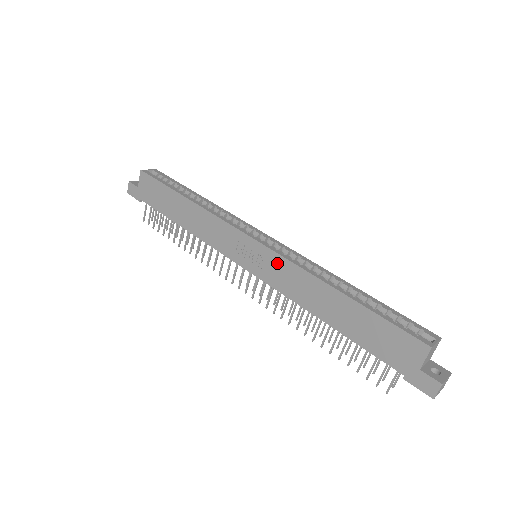
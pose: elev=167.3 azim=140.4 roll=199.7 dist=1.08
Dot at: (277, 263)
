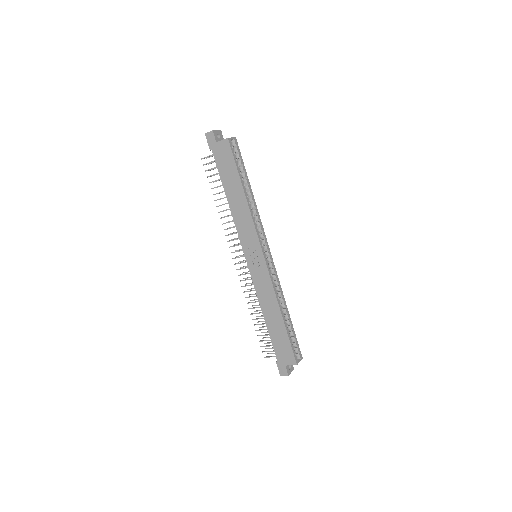
Dot at: (265, 277)
